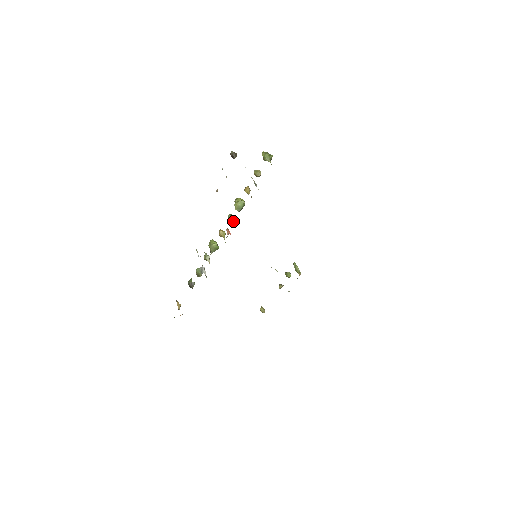
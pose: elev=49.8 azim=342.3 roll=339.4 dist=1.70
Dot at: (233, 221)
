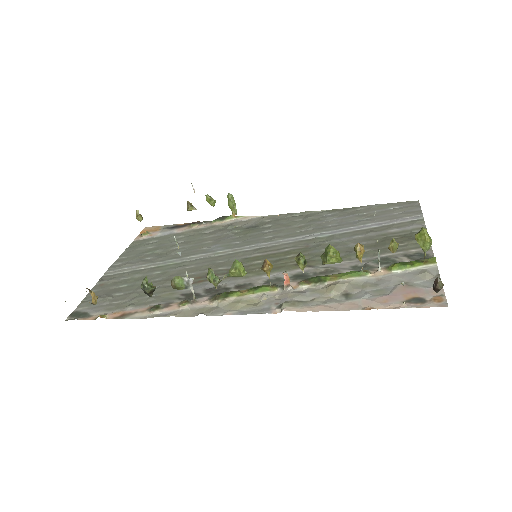
Dot at: occluded
